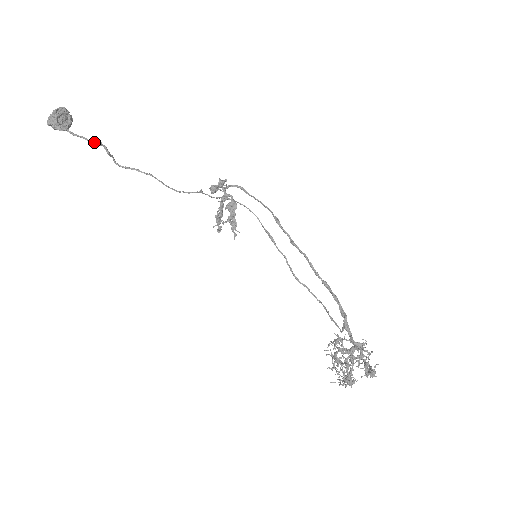
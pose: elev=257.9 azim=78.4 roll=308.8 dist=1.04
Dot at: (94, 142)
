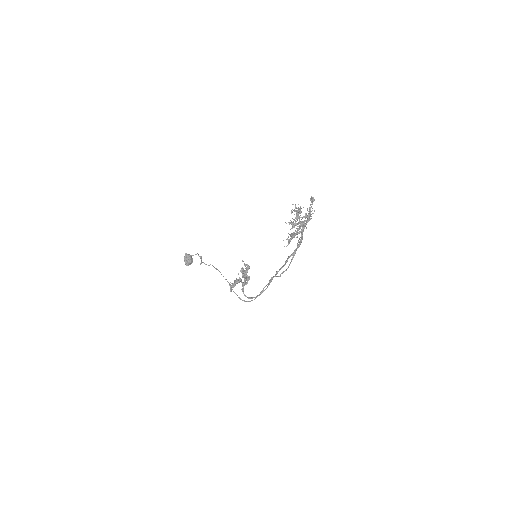
Dot at: (199, 256)
